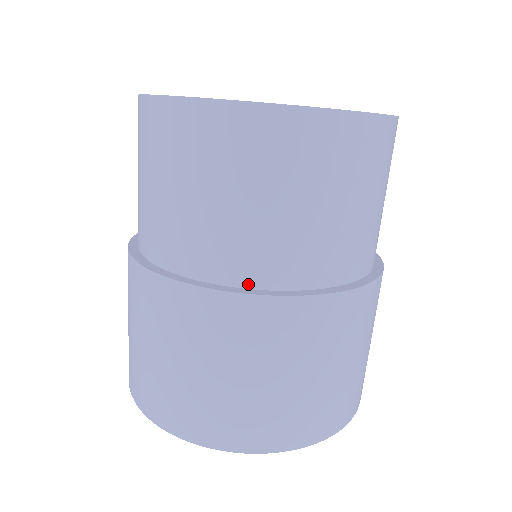
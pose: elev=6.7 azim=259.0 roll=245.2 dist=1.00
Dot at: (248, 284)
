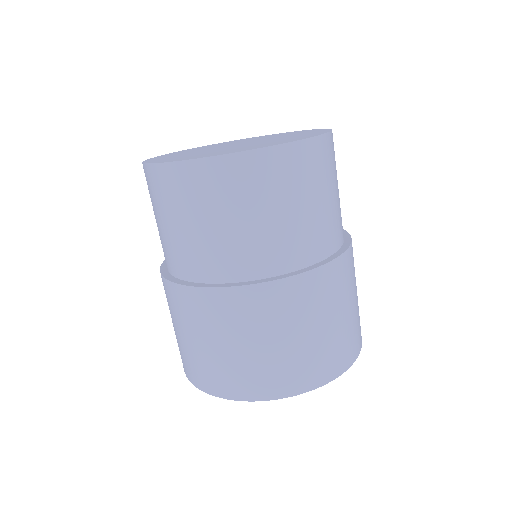
Dot at: (186, 278)
